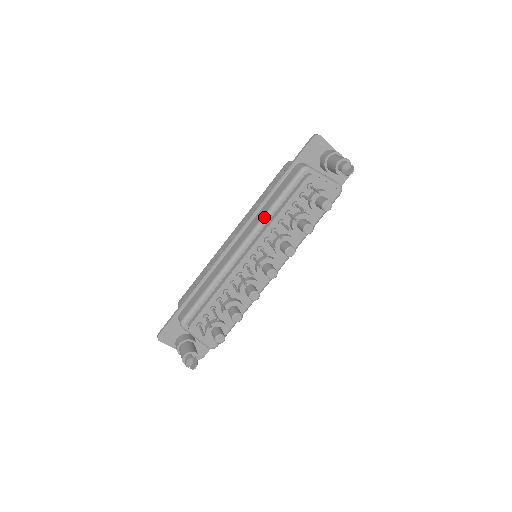
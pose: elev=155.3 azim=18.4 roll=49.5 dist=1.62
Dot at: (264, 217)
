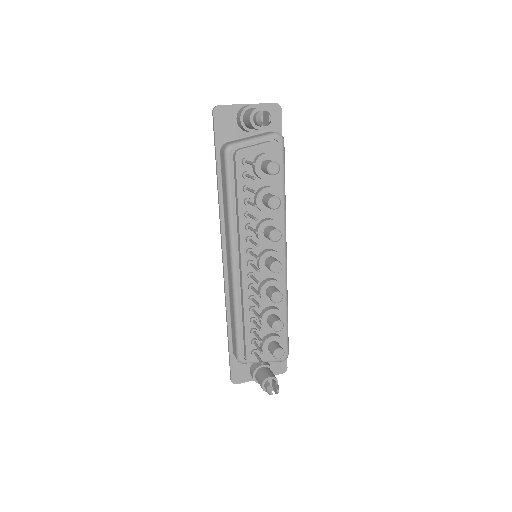
Dot at: (229, 222)
